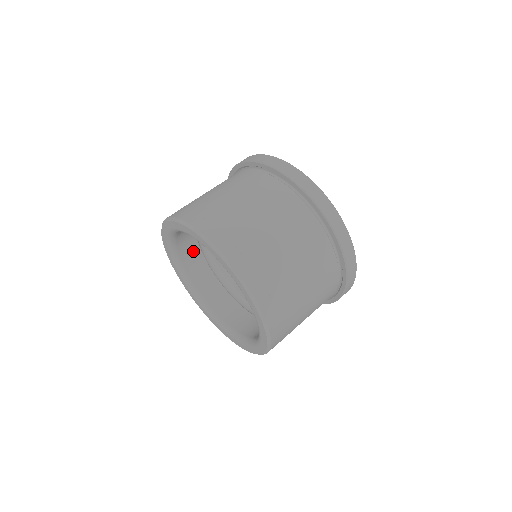
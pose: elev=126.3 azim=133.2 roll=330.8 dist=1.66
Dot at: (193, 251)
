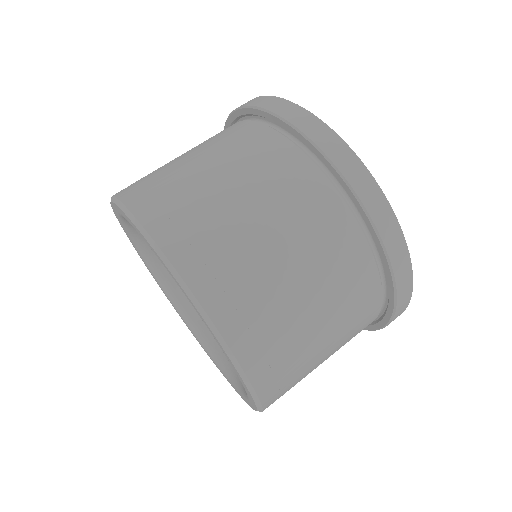
Dot at: occluded
